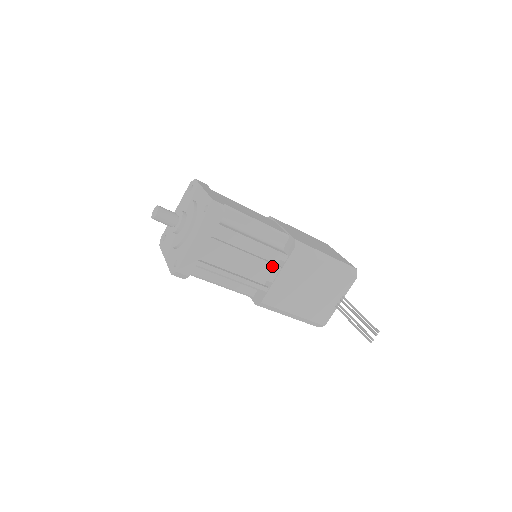
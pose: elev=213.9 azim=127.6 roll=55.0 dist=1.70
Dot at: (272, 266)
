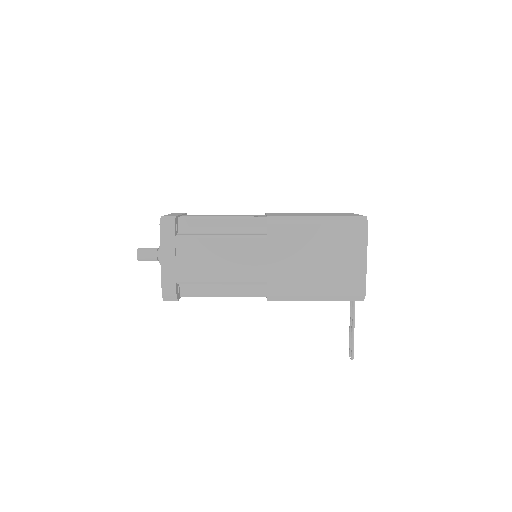
Dot at: occluded
